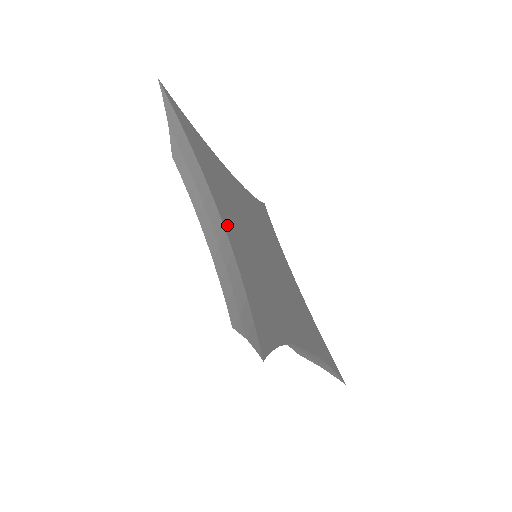
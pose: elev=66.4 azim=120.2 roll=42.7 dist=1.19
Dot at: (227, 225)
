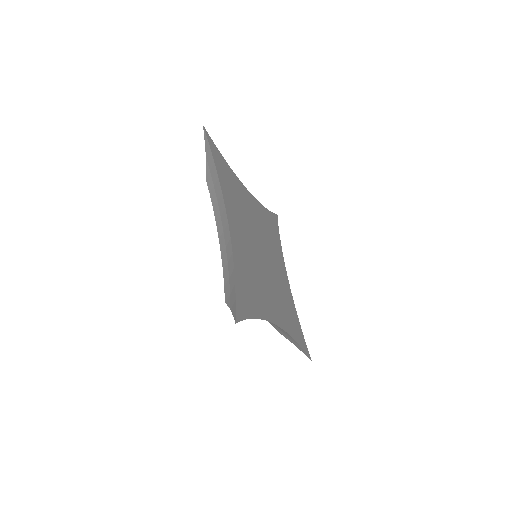
Dot at: (233, 234)
